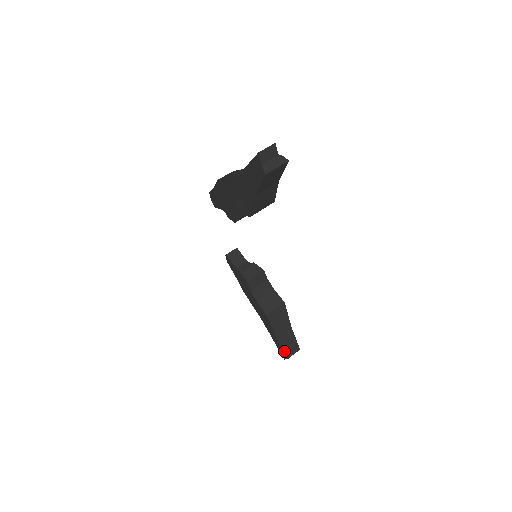
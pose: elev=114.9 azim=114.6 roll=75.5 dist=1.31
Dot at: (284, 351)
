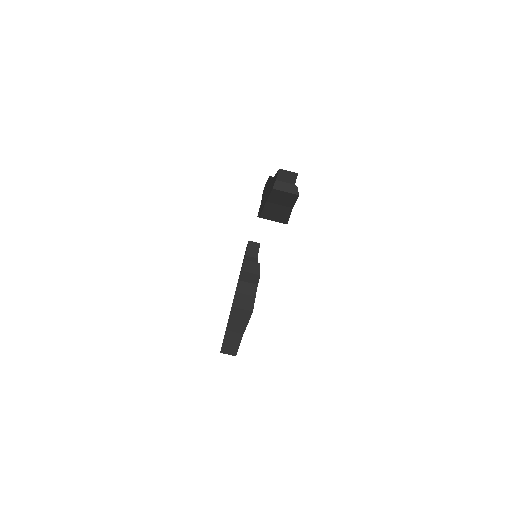
Dot at: (223, 345)
